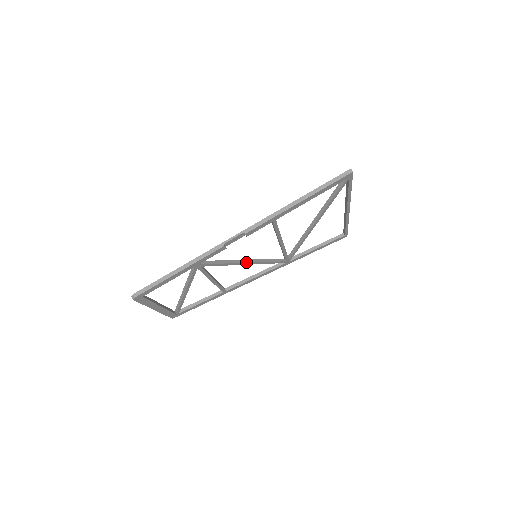
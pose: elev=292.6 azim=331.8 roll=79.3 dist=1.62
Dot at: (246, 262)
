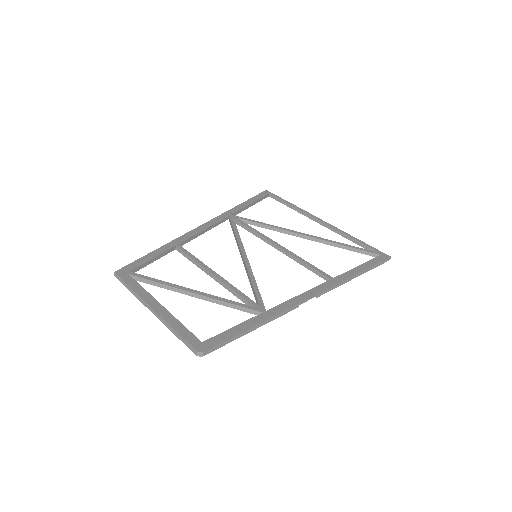
Dot at: occluded
